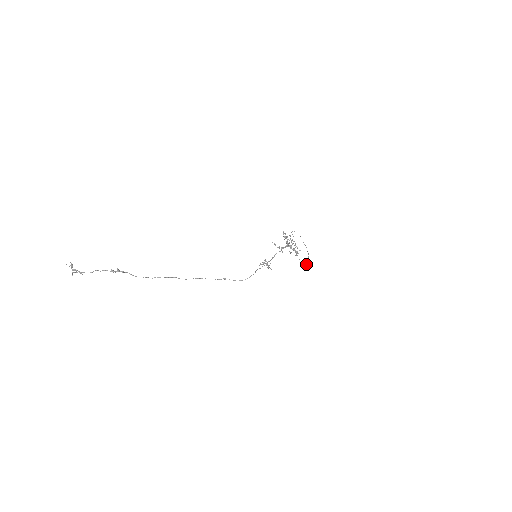
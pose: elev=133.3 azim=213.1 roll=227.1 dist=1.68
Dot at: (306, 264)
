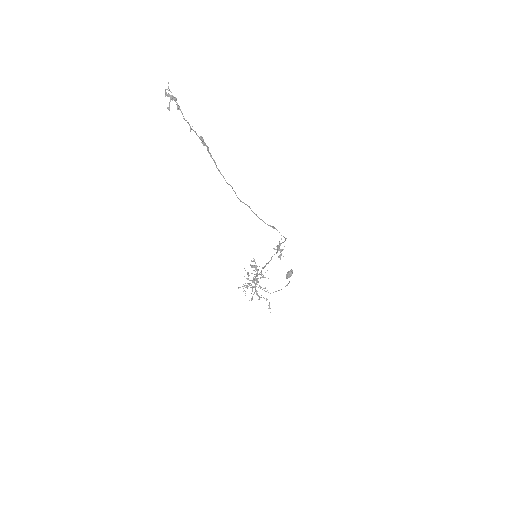
Dot at: occluded
